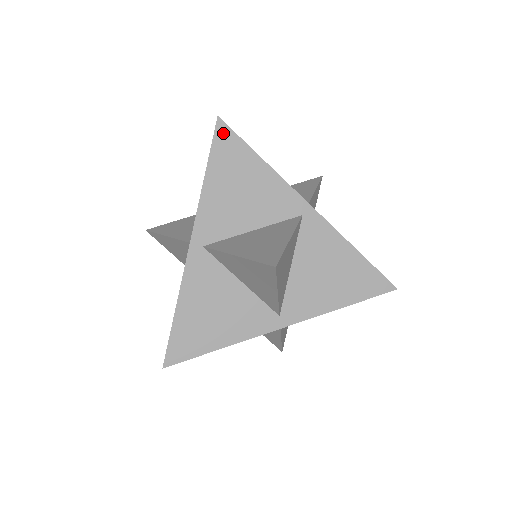
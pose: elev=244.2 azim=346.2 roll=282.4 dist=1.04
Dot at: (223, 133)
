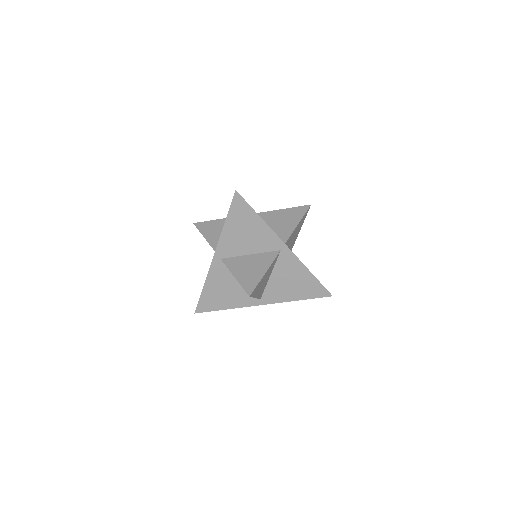
Dot at: (238, 200)
